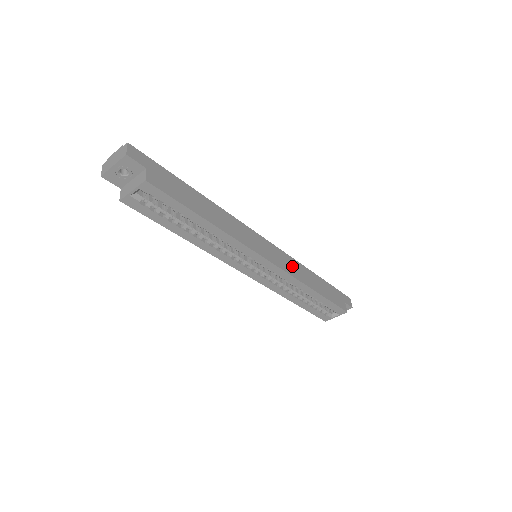
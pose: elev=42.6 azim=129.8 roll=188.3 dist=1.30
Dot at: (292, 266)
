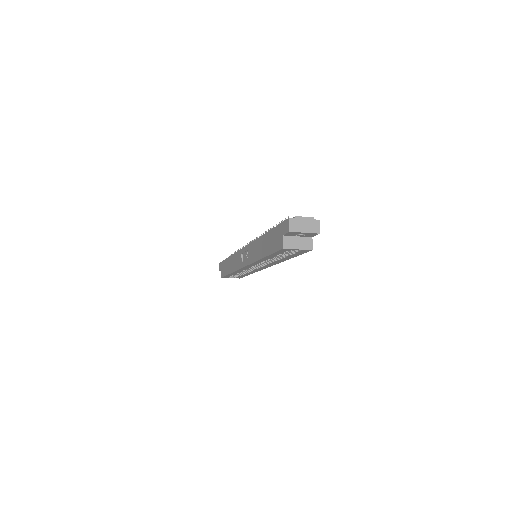
Dot at: occluded
